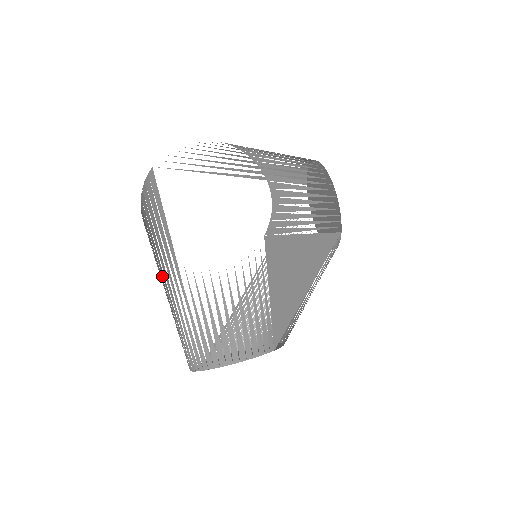
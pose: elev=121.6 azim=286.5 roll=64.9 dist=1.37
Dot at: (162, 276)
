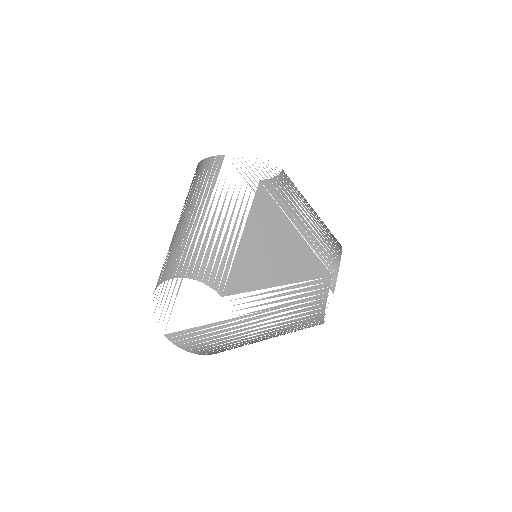
Dot at: occluded
